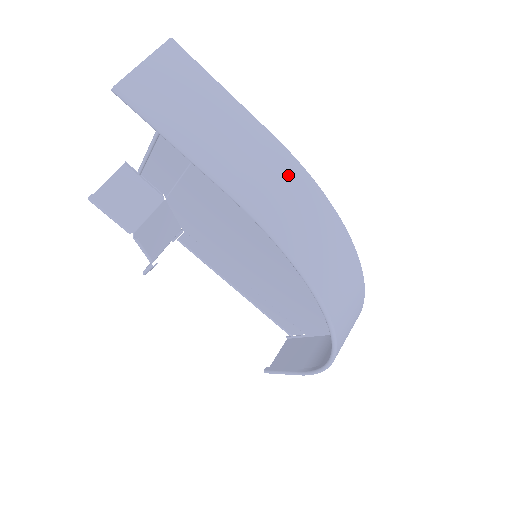
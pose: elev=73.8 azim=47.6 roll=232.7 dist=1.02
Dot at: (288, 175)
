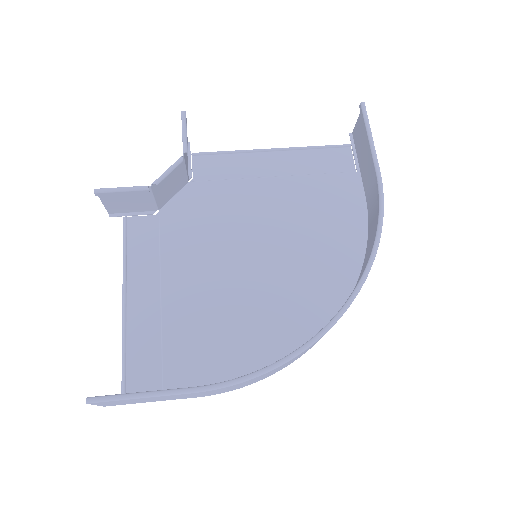
Dot at: (372, 210)
